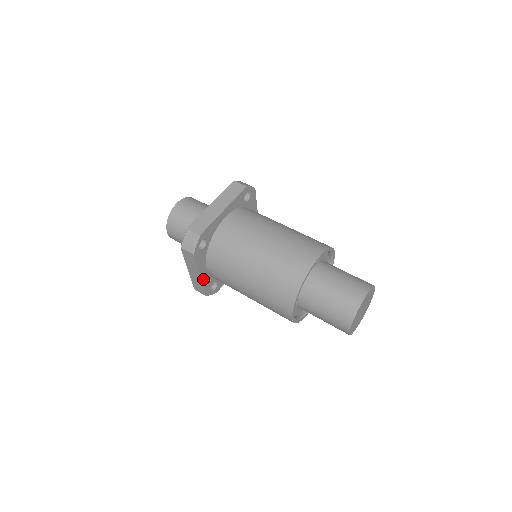
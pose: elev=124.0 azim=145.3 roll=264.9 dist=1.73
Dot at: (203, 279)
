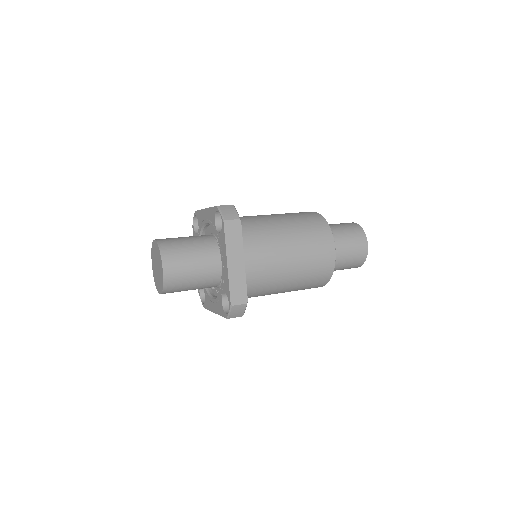
Dot at: (243, 271)
